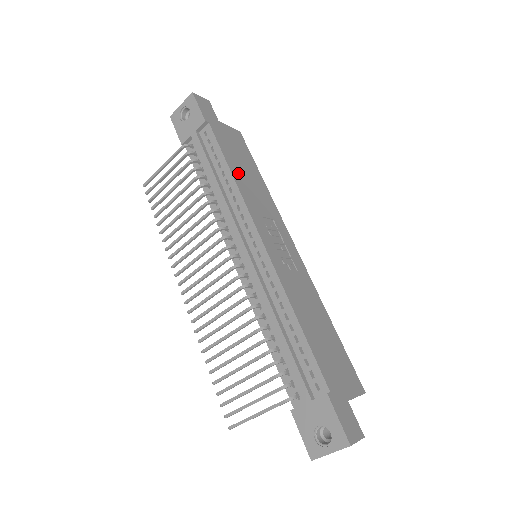
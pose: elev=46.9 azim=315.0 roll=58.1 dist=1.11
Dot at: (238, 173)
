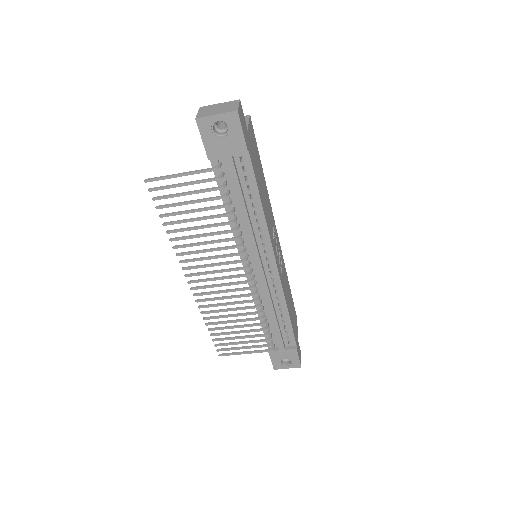
Dot at: (263, 200)
